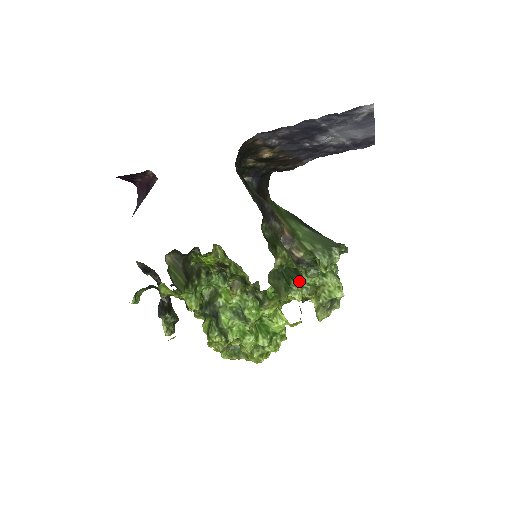
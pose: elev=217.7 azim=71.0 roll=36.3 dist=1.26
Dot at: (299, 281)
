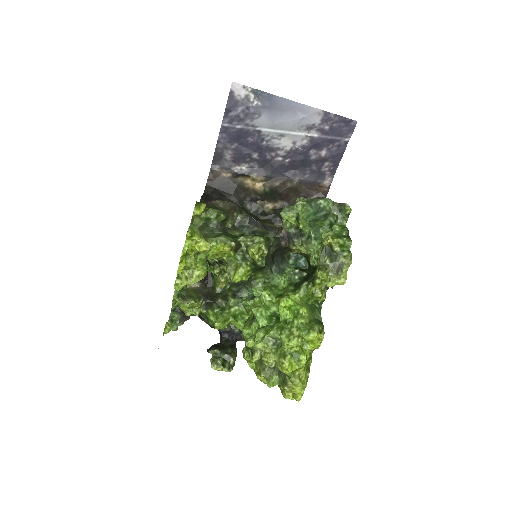
Dot at: (255, 237)
